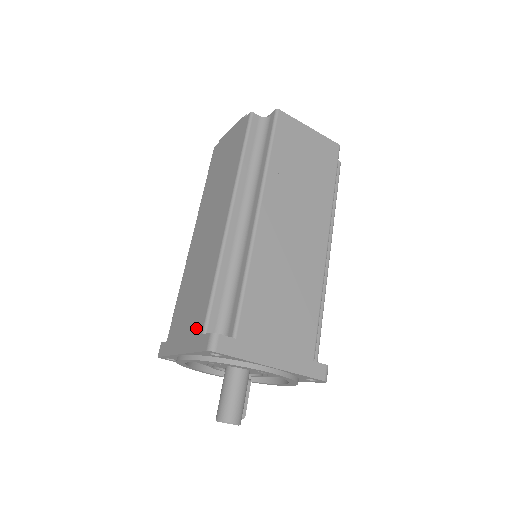
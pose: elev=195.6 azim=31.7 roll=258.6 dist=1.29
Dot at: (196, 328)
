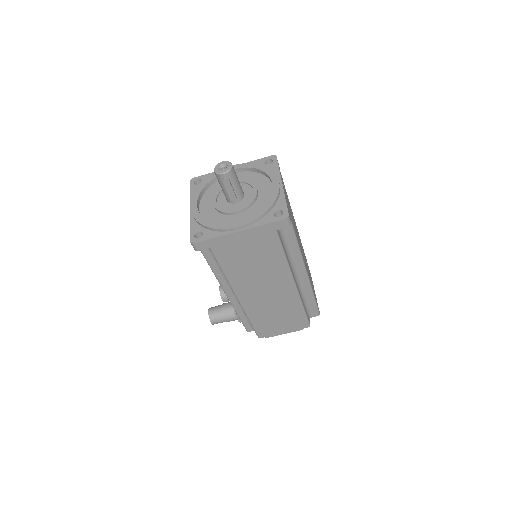
Dot at: occluded
